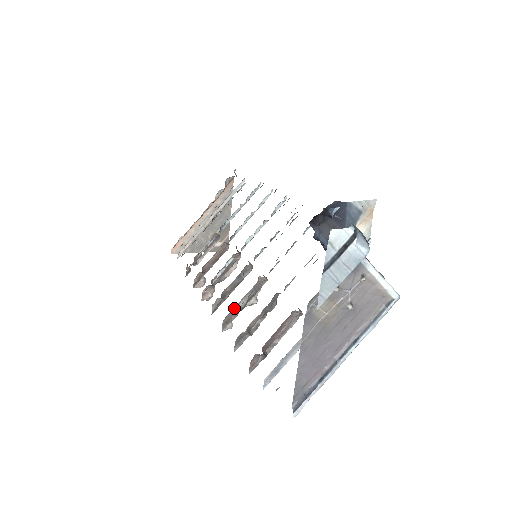
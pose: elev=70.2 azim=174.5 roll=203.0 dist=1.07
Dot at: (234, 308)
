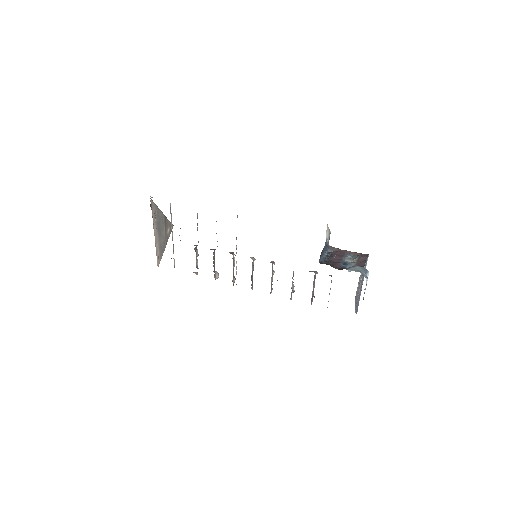
Dot at: (271, 285)
